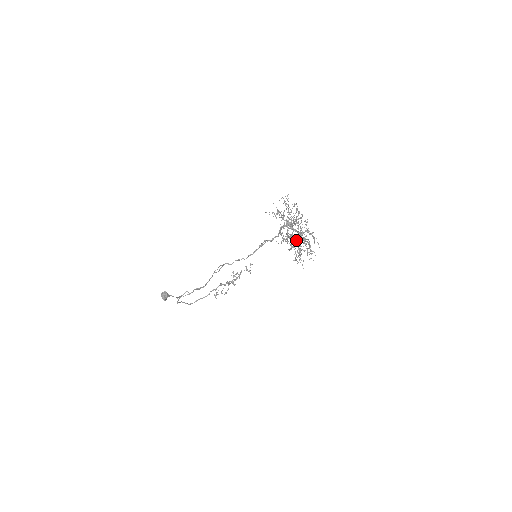
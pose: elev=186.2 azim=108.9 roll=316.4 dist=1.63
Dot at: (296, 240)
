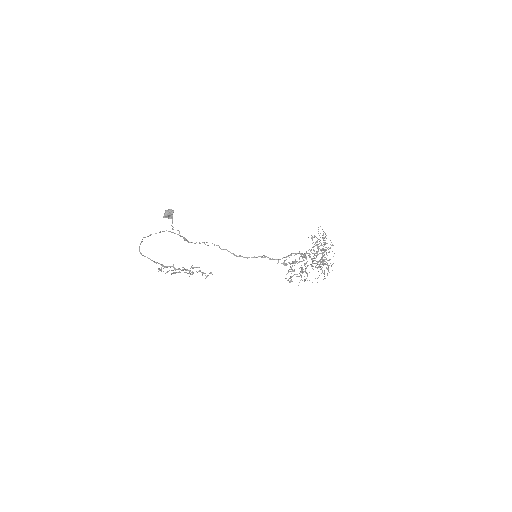
Dot at: occluded
